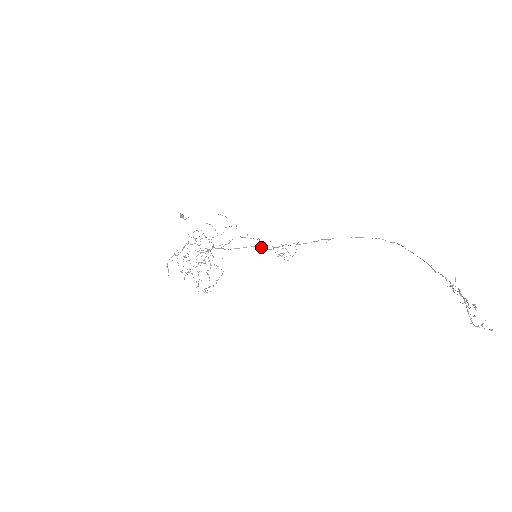
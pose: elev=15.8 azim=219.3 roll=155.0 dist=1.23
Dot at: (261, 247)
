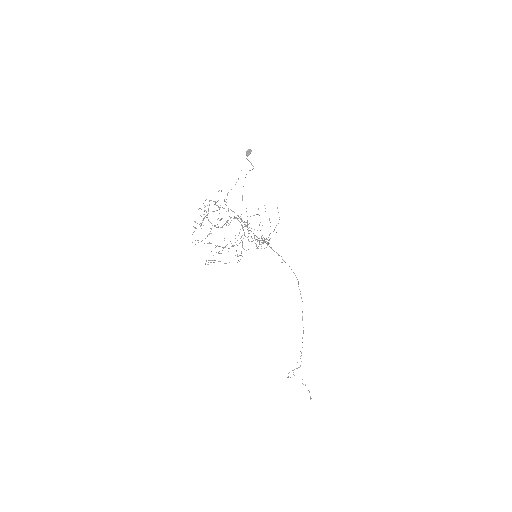
Dot at: occluded
